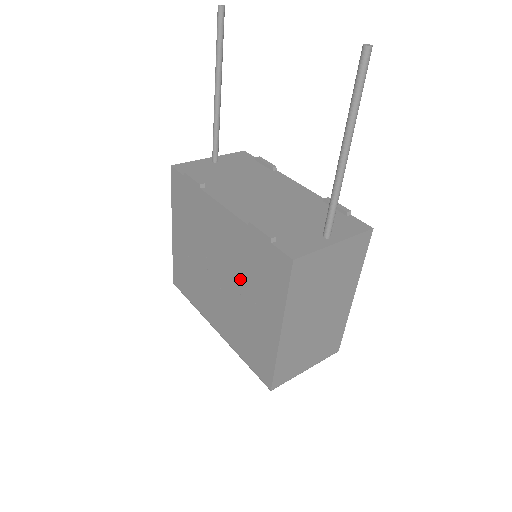
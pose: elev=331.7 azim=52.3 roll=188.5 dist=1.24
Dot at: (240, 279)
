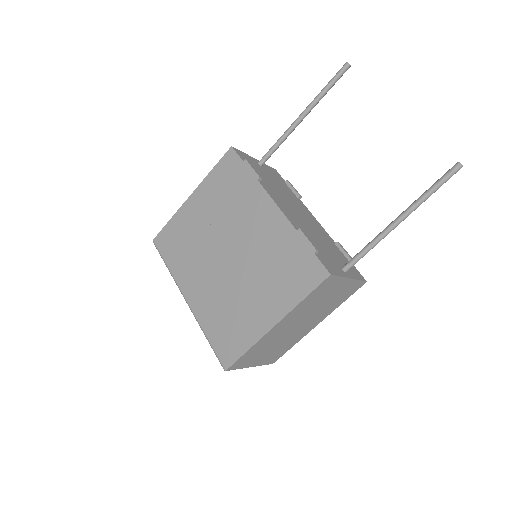
Dot at: (255, 268)
